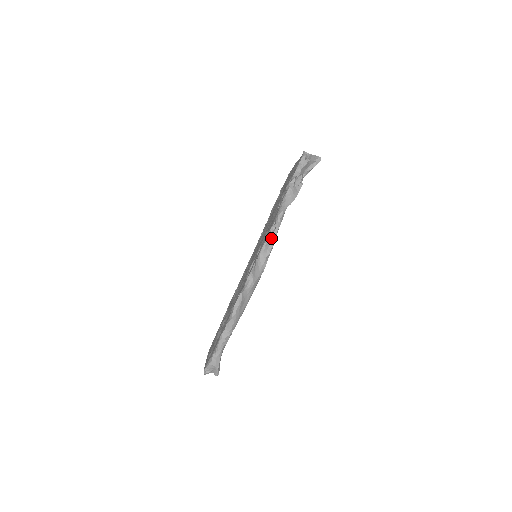
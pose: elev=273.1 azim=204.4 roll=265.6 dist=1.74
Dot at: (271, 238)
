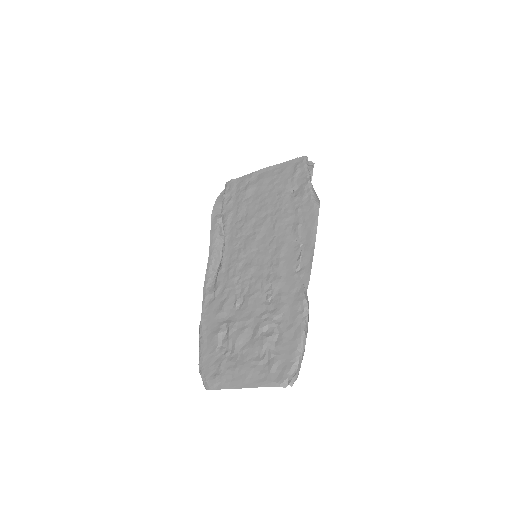
Dot at: occluded
